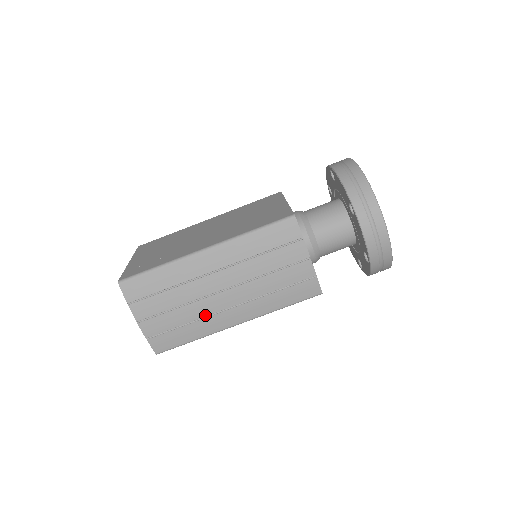
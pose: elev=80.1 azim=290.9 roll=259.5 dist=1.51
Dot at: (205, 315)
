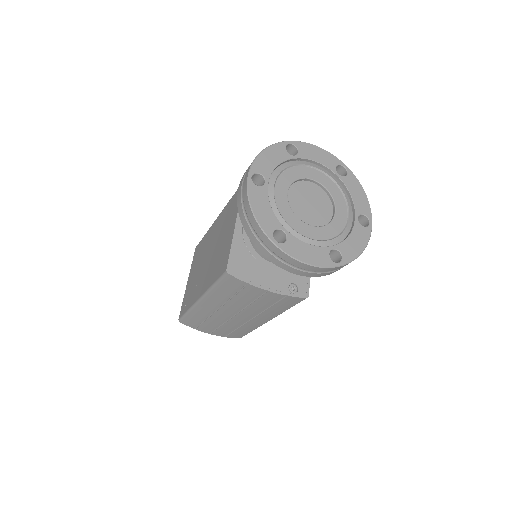
Dot at: (241, 325)
